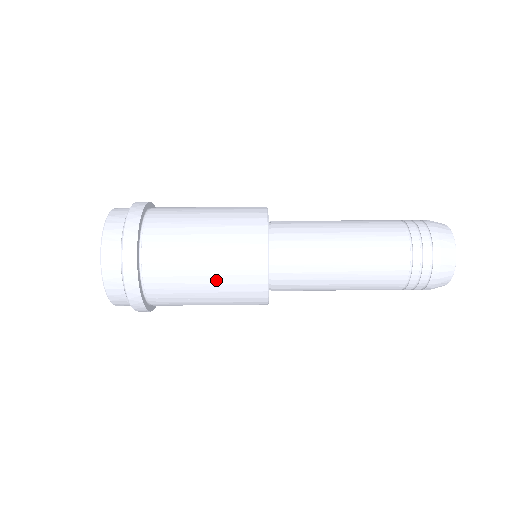
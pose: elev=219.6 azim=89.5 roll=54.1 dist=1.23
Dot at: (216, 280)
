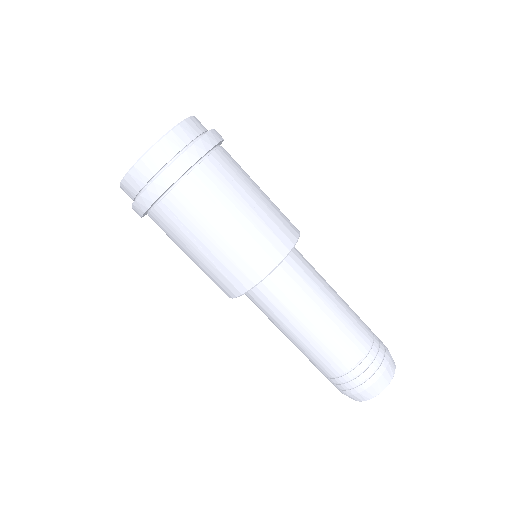
Dot at: (267, 199)
